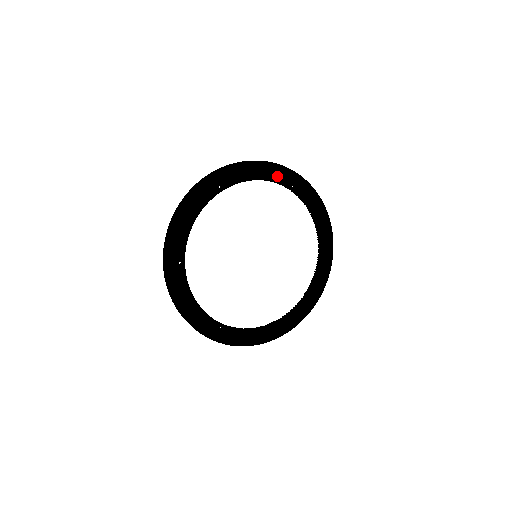
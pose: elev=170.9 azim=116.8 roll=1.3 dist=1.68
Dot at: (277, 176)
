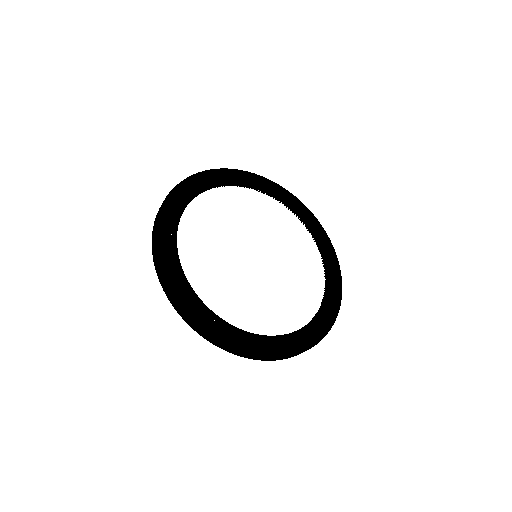
Dot at: (273, 190)
